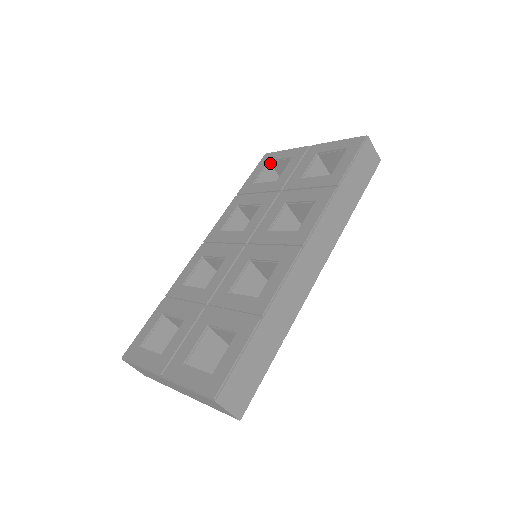
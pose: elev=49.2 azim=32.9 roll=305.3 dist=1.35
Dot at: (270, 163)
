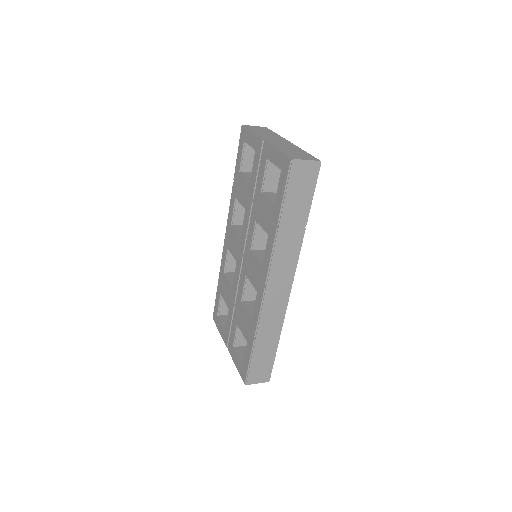
Dot at: occluded
